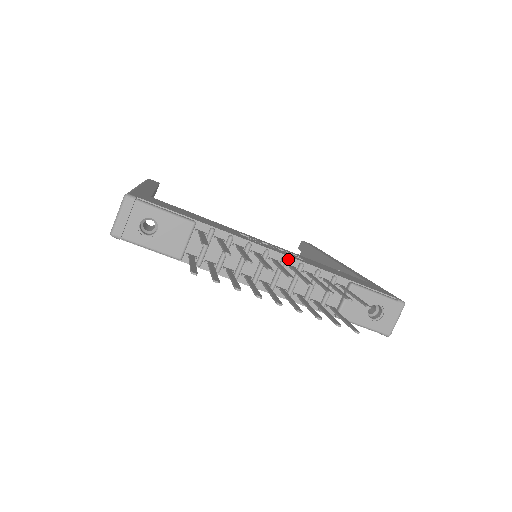
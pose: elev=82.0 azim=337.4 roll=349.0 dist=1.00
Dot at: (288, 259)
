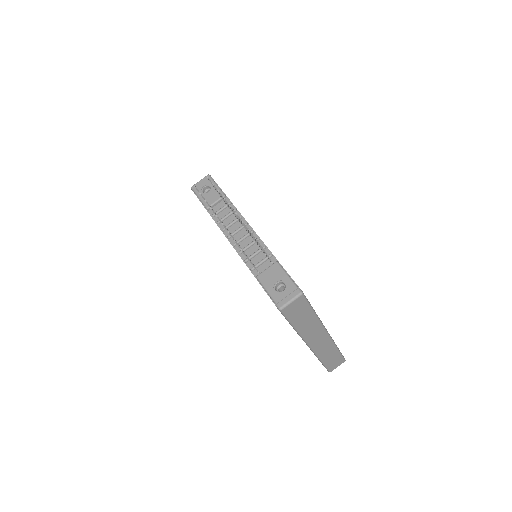
Dot at: (254, 233)
